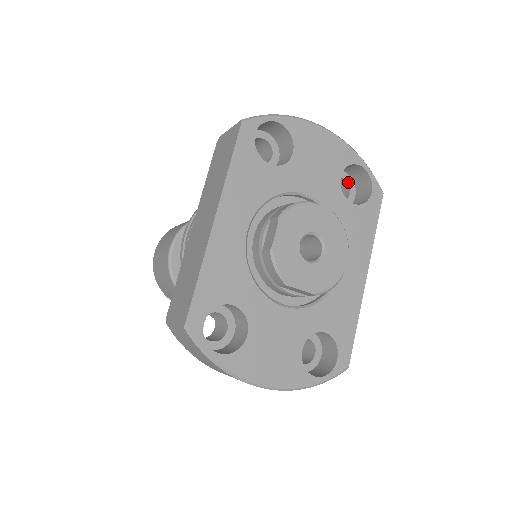
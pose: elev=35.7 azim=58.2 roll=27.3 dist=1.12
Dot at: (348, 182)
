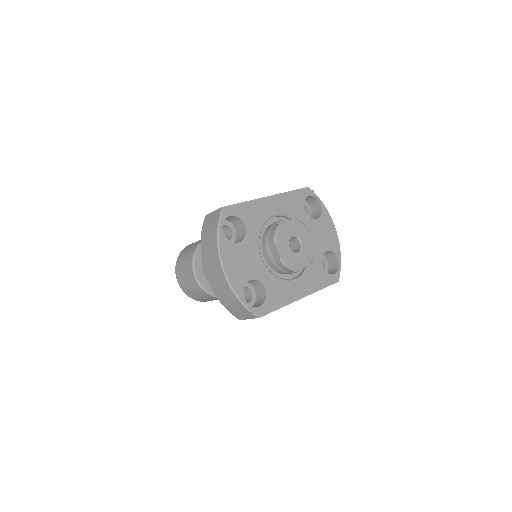
Dot at: (326, 267)
